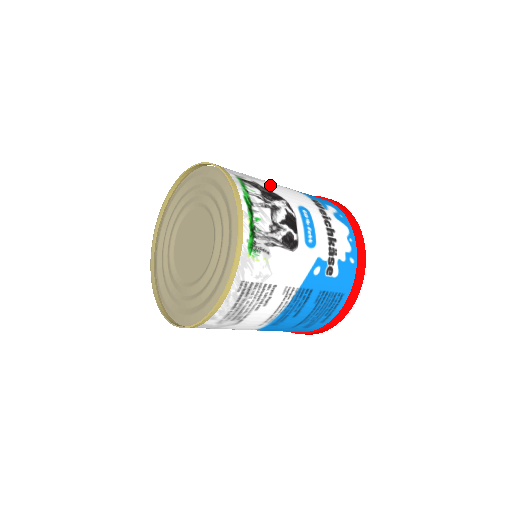
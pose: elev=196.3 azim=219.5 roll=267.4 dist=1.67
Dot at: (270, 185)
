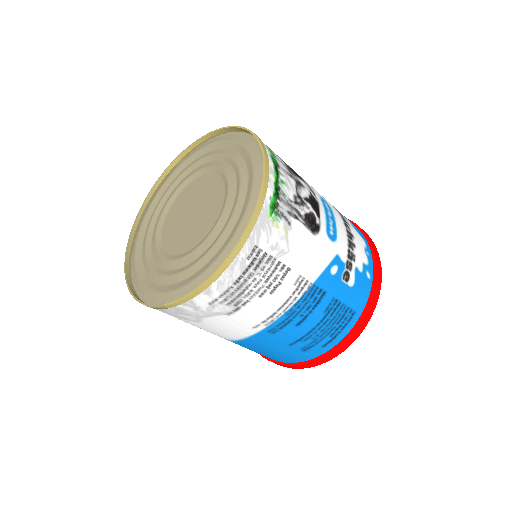
Dot at: occluded
